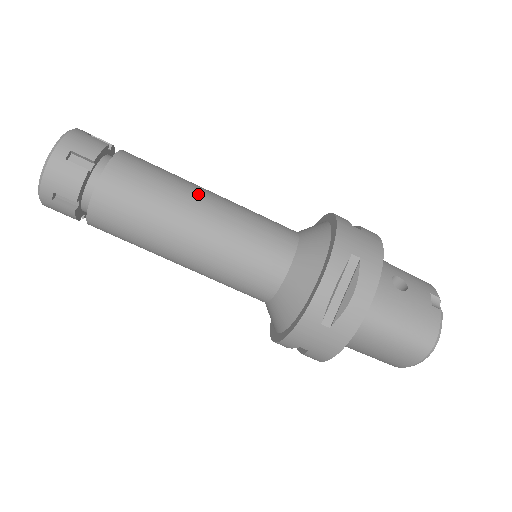
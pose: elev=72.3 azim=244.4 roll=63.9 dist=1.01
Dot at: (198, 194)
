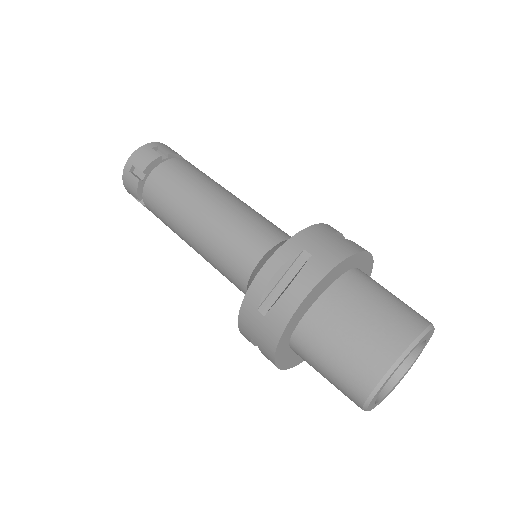
Dot at: occluded
